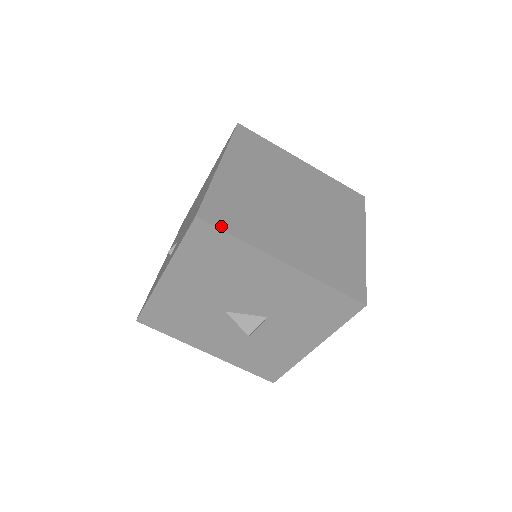
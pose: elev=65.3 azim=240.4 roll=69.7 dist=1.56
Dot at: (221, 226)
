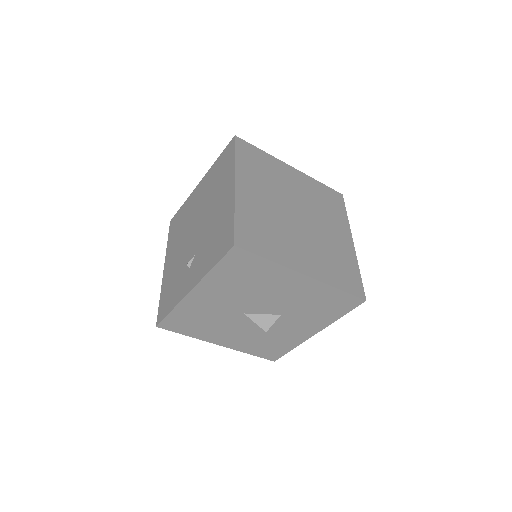
Dot at: (254, 251)
